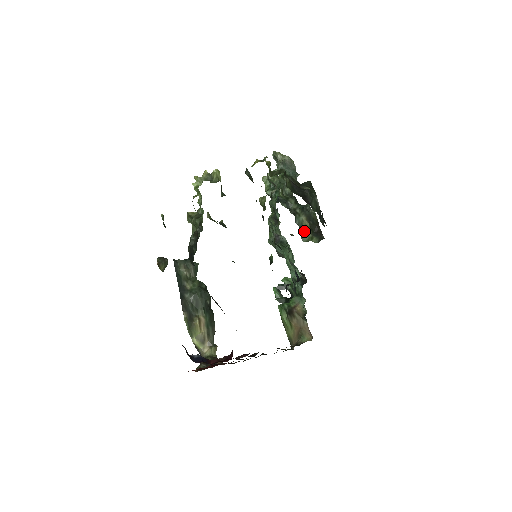
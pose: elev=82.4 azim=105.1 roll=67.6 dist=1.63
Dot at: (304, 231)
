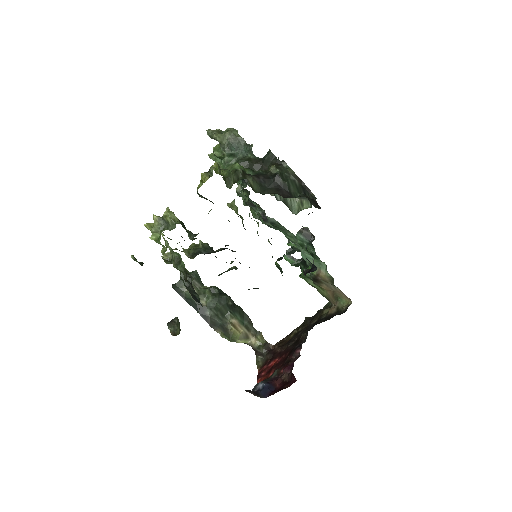
Dot at: (290, 201)
